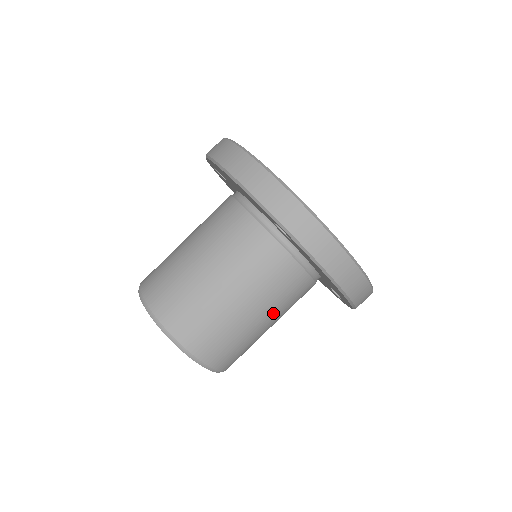
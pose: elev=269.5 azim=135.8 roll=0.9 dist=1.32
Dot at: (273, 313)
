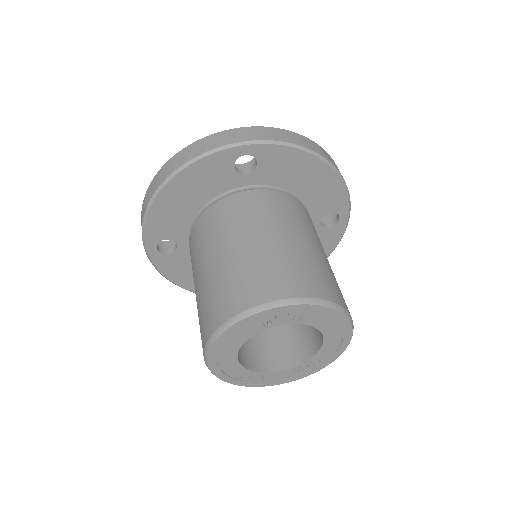
Dot at: (315, 239)
